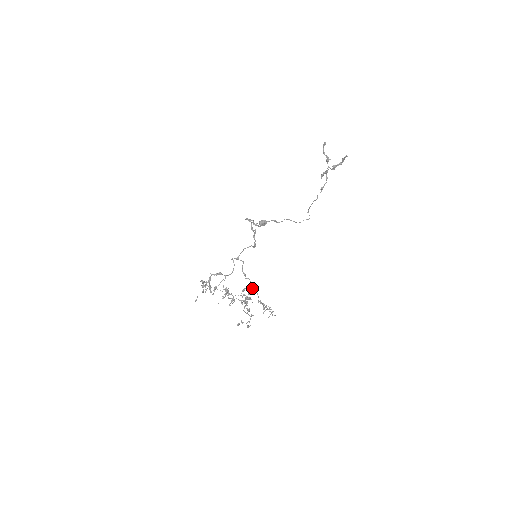
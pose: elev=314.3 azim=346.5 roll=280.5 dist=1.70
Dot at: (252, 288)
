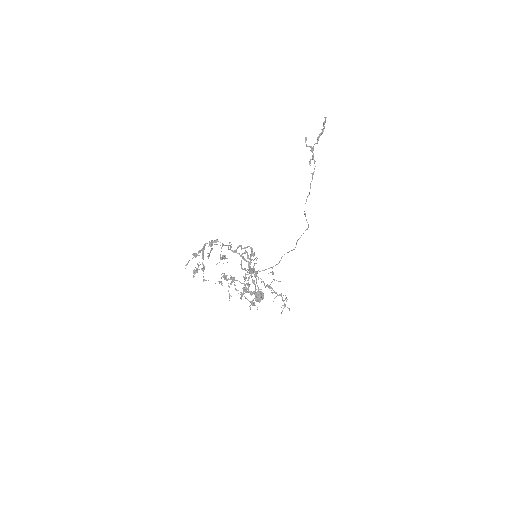
Dot at: occluded
